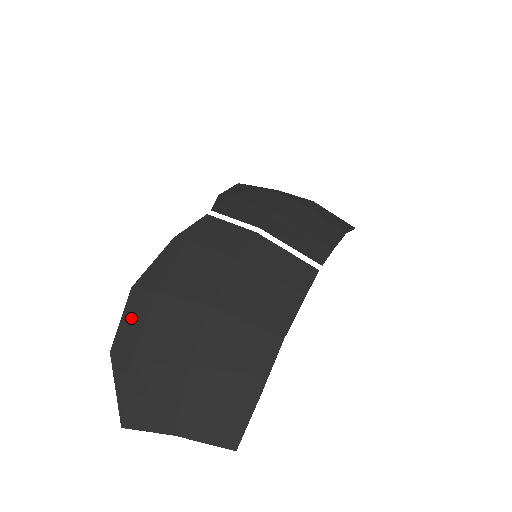
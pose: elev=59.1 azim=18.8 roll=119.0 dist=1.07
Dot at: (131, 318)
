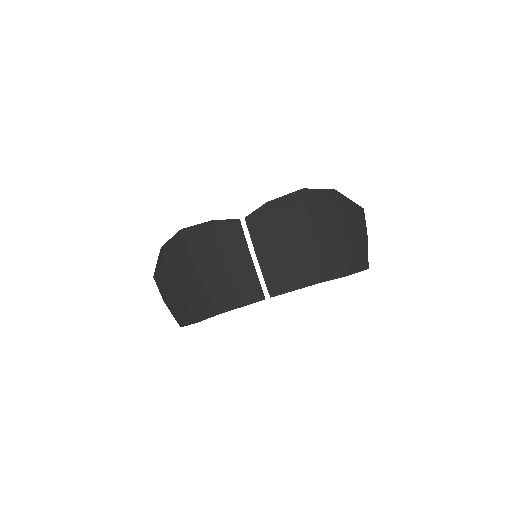
Dot at: (173, 243)
